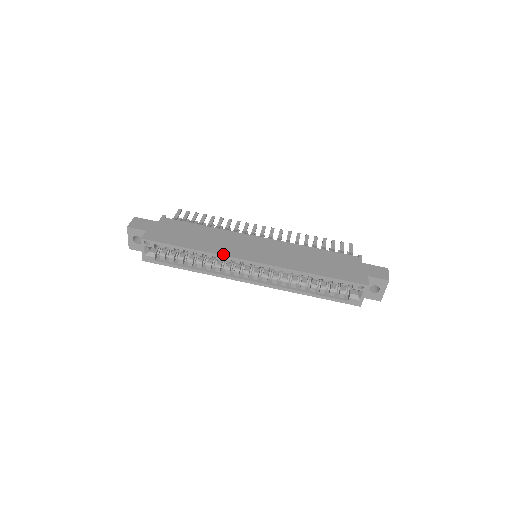
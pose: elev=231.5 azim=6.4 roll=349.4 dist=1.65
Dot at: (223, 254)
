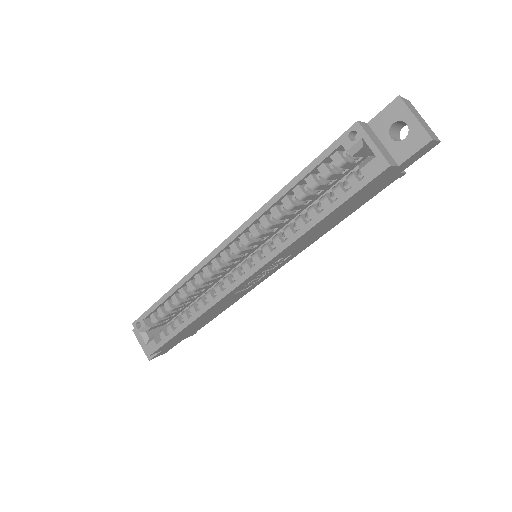
Dot at: (195, 267)
